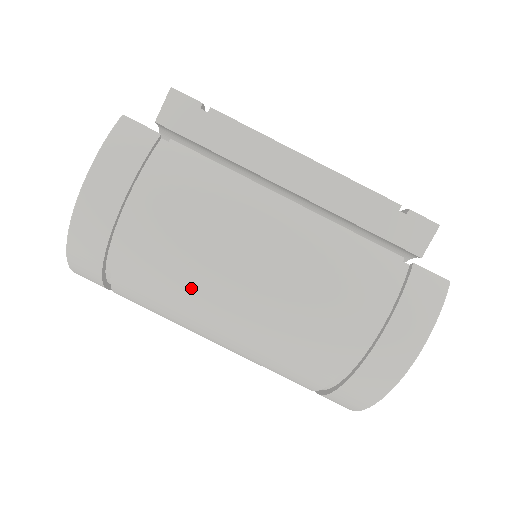
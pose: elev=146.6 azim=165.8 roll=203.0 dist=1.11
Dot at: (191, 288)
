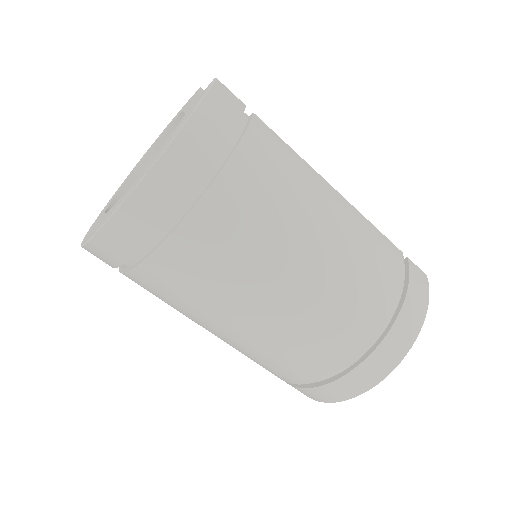
Dot at: (265, 248)
